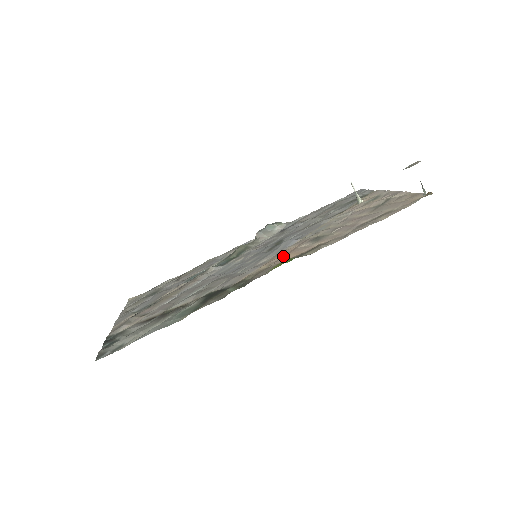
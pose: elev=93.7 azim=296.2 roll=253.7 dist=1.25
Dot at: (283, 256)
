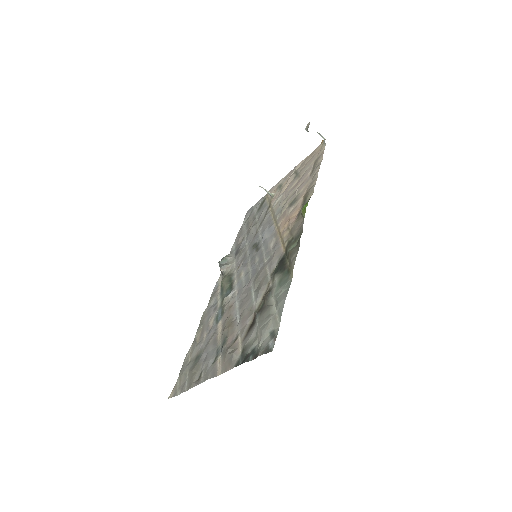
Dot at: (289, 220)
